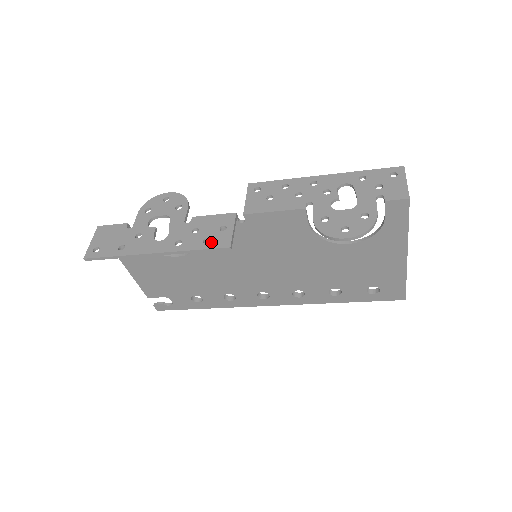
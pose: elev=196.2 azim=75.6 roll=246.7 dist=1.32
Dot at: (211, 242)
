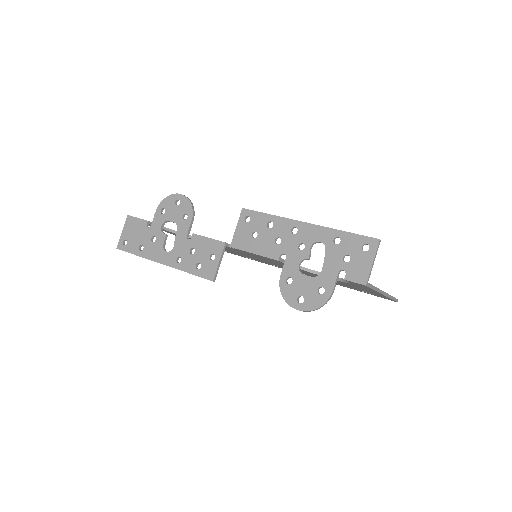
Dot at: (201, 270)
